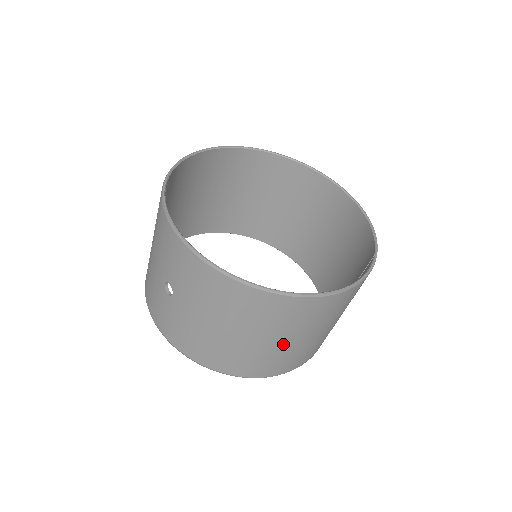
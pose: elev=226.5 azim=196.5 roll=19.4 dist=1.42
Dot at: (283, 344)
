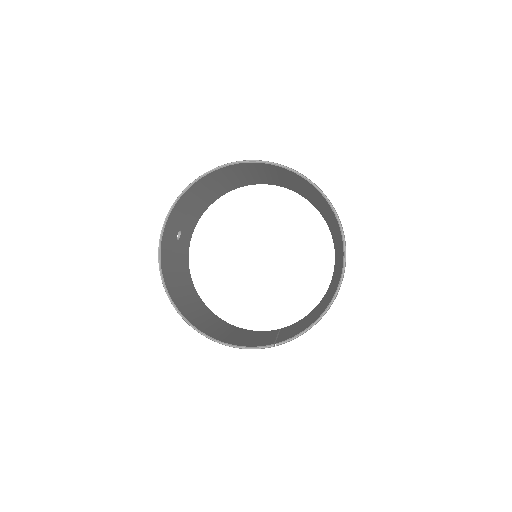
Dot at: occluded
